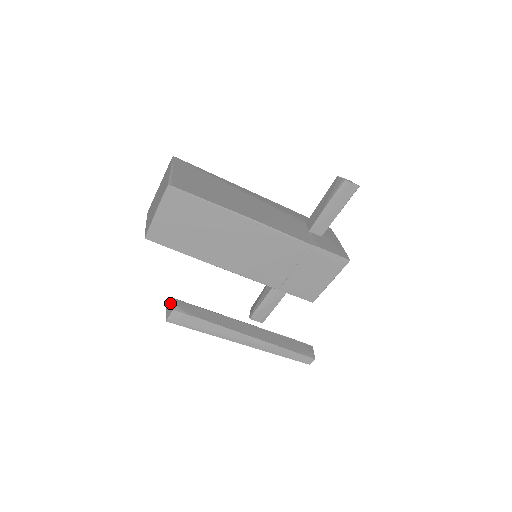
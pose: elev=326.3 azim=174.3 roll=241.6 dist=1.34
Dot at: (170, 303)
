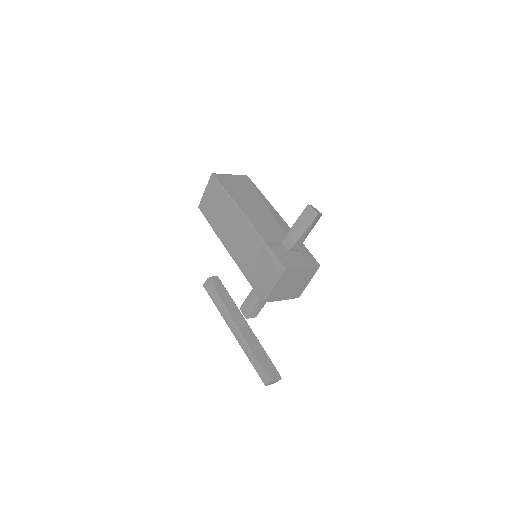
Dot at: occluded
